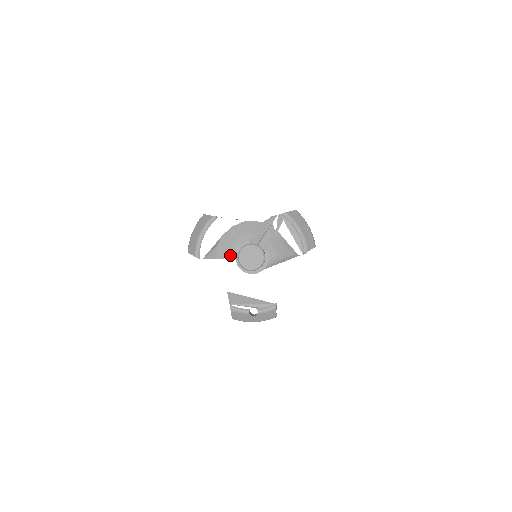
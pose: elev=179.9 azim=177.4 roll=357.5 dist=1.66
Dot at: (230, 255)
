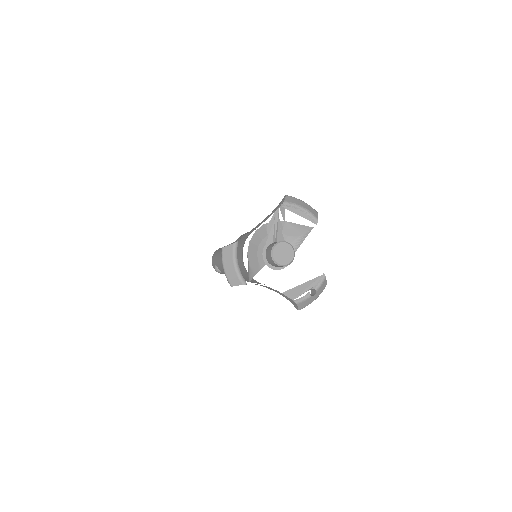
Dot at: (261, 265)
